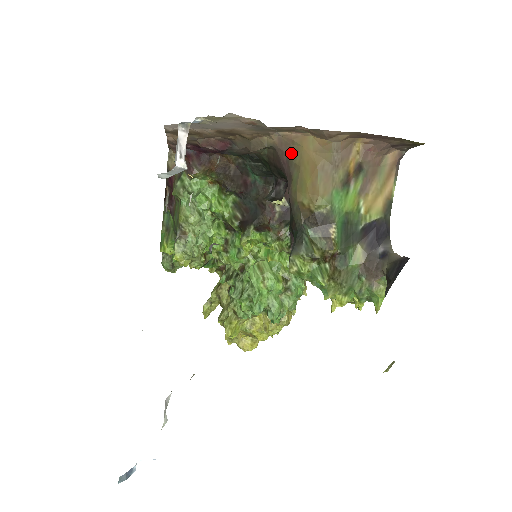
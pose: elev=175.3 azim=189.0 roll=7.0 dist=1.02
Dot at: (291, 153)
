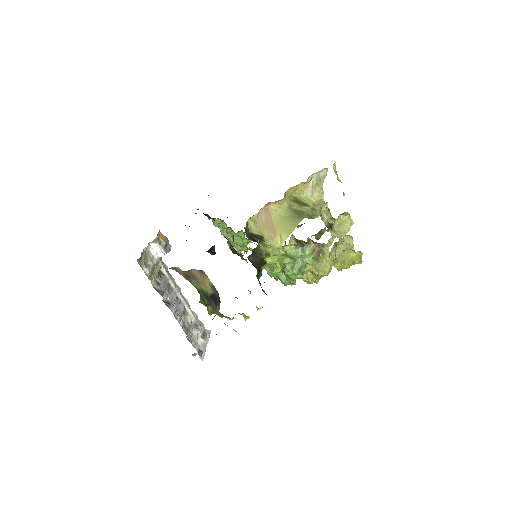
Dot at: occluded
